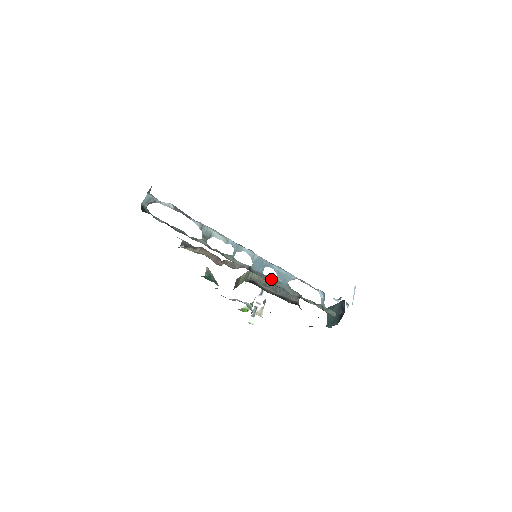
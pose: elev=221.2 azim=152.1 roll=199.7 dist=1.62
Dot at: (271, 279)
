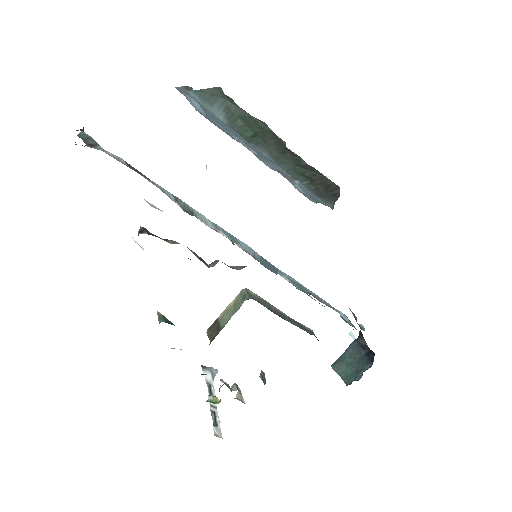
Dot at: (215, 373)
